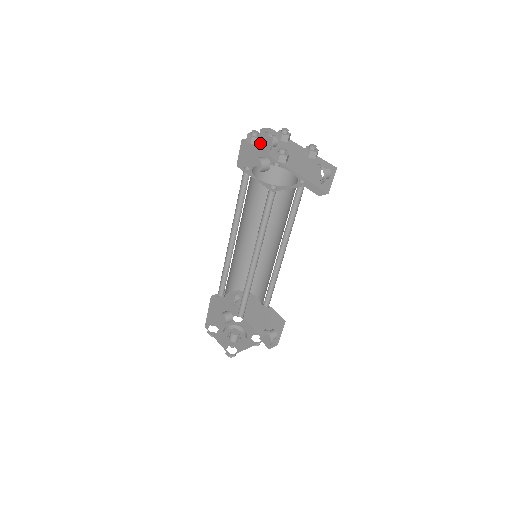
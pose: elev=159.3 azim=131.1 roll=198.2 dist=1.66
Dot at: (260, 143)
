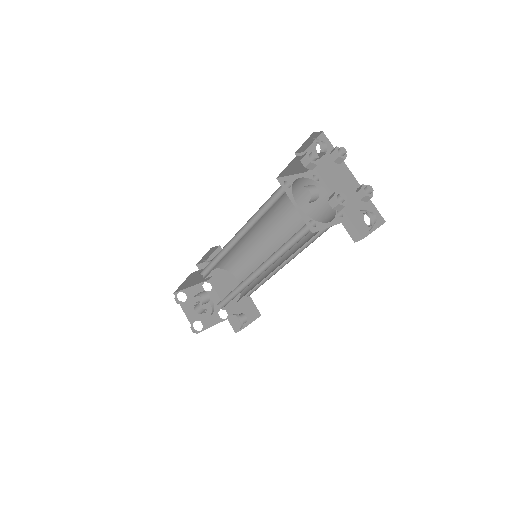
Dot at: occluded
